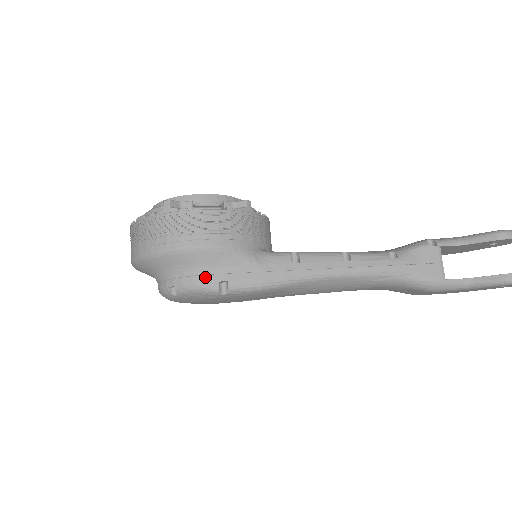
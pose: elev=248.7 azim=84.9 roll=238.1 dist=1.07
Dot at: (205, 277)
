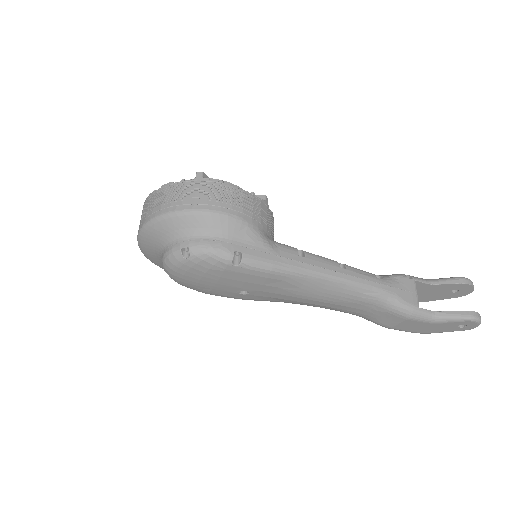
Dot at: (223, 243)
